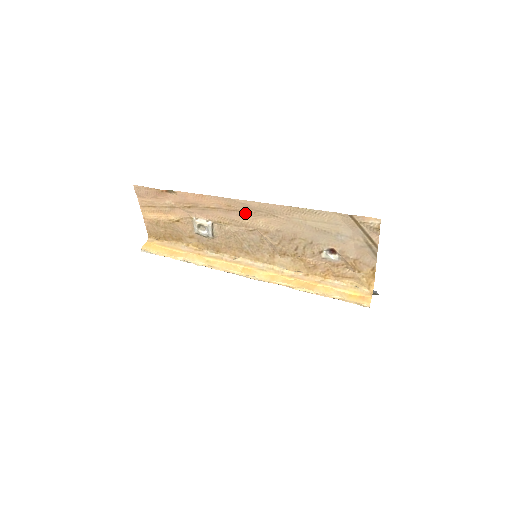
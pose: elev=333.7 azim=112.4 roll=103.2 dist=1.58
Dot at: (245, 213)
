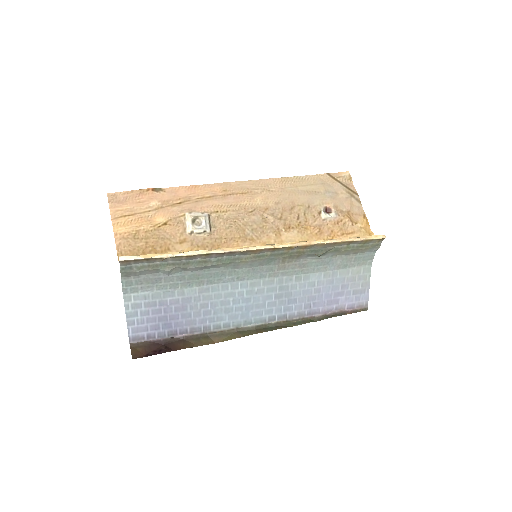
Dot at: (242, 195)
